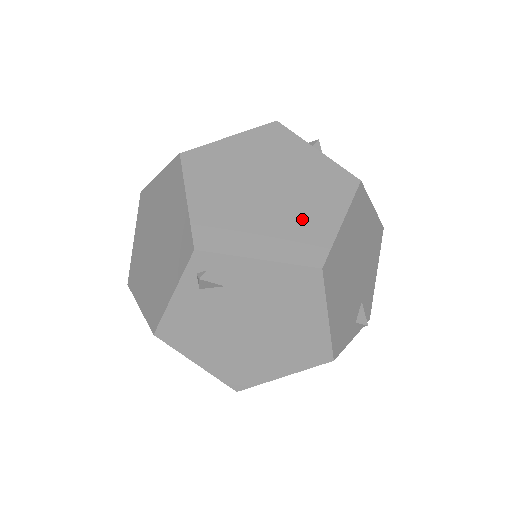
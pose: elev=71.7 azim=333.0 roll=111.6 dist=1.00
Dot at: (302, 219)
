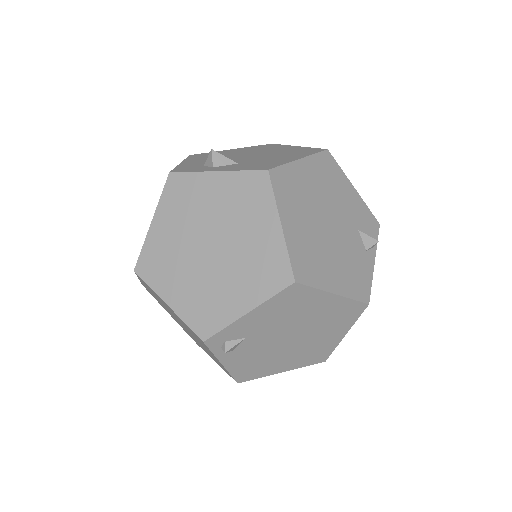
Dot at: (251, 251)
